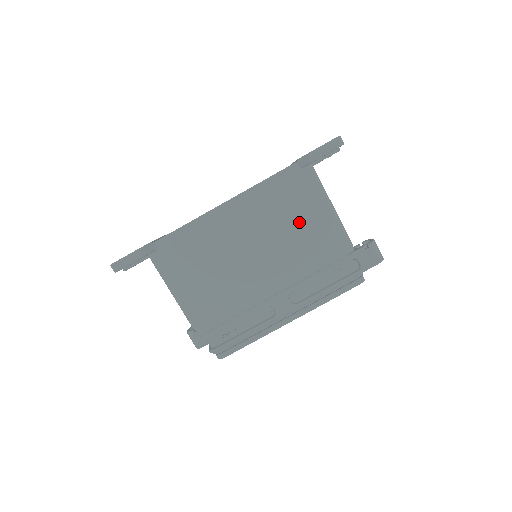
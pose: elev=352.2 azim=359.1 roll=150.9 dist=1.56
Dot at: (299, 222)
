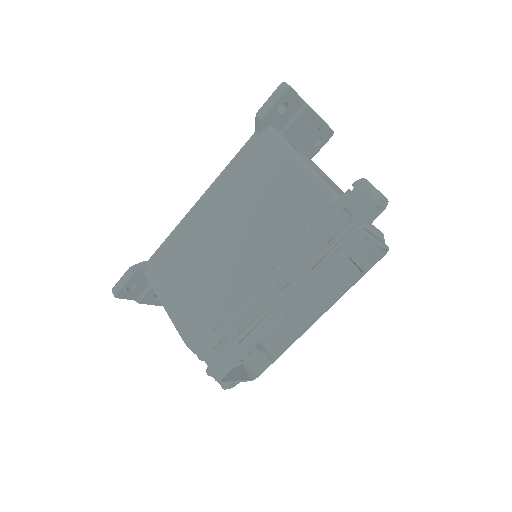
Dot at: (268, 190)
